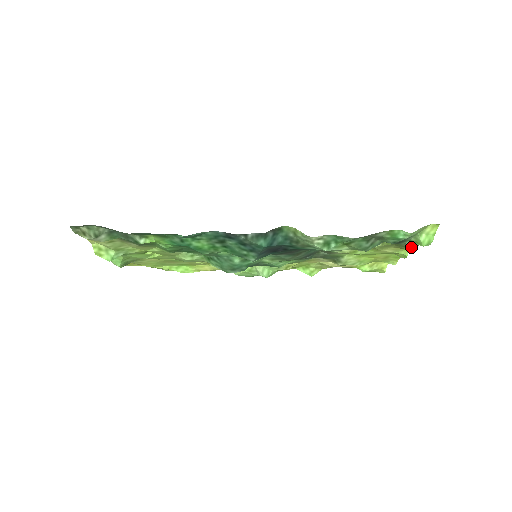
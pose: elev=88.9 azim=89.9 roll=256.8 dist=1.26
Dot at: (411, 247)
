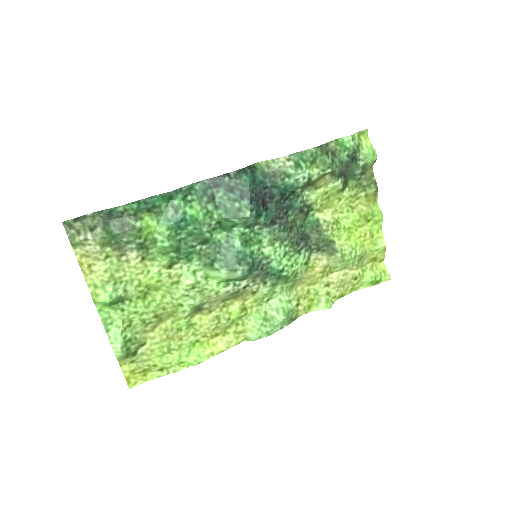
Dot at: (371, 183)
